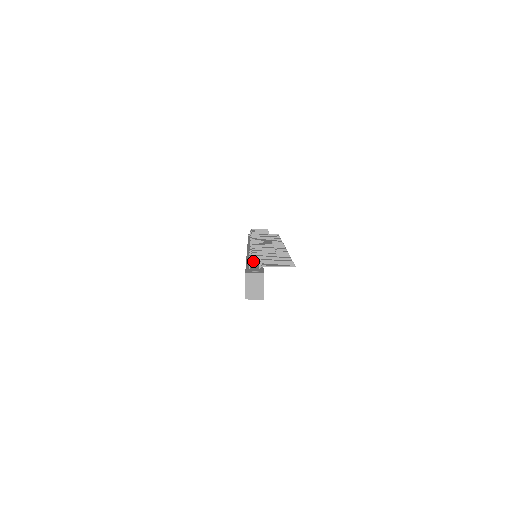
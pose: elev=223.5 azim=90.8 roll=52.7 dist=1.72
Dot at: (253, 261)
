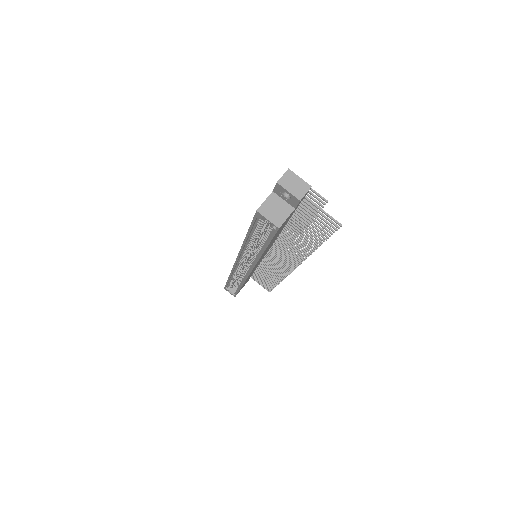
Dot at: occluded
